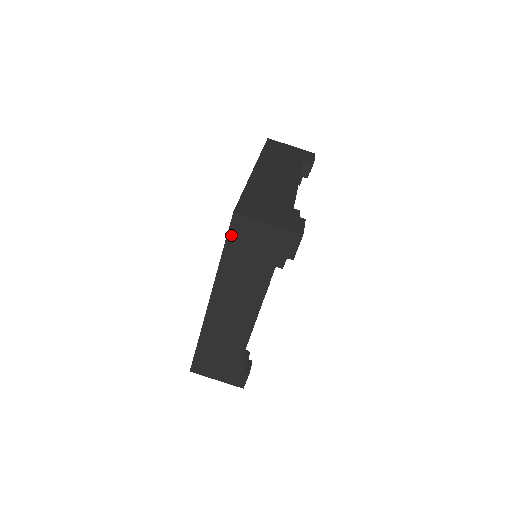
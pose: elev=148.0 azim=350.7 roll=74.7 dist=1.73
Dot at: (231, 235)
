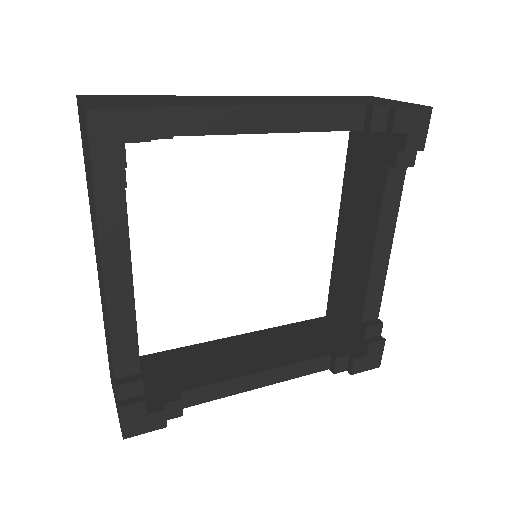
Dot at: occluded
